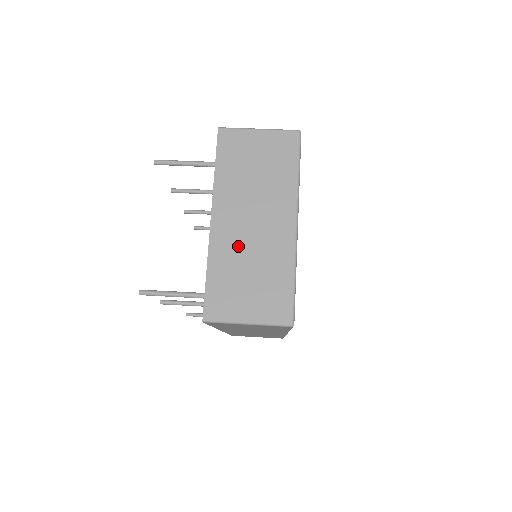
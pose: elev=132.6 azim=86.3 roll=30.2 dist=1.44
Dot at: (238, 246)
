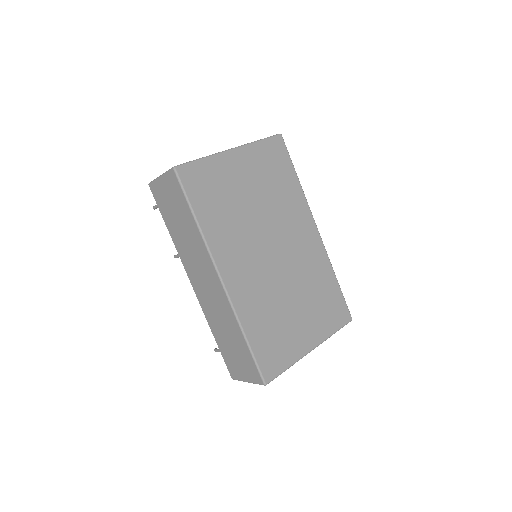
Dot at: occluded
